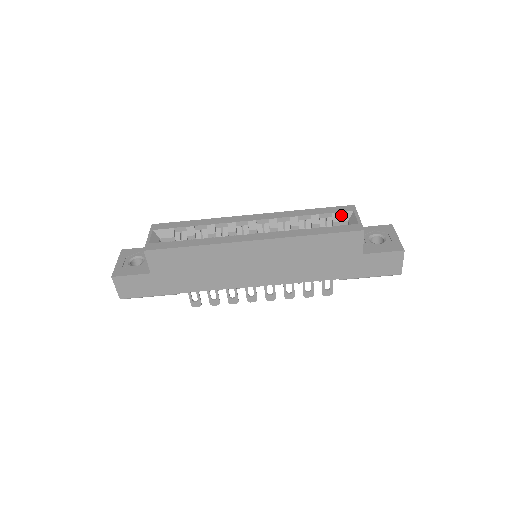
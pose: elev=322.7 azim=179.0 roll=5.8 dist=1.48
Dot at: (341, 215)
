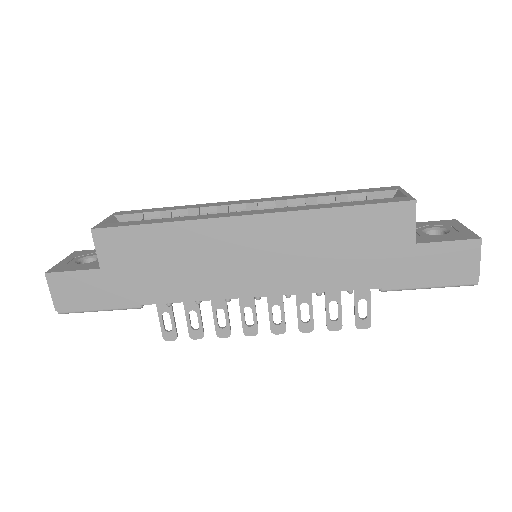
Dot at: (380, 195)
